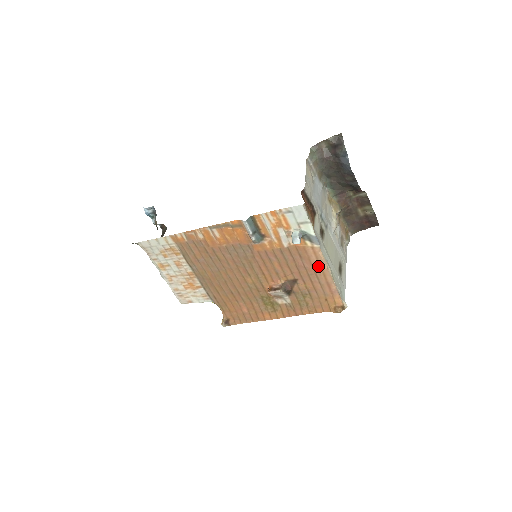
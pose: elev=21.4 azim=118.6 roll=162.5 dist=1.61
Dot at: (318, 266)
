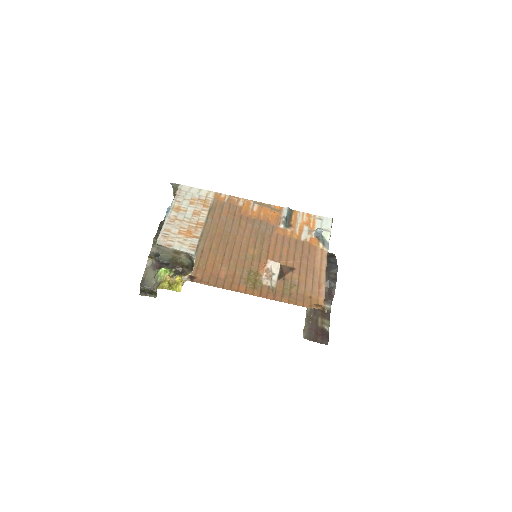
Dot at: (319, 265)
